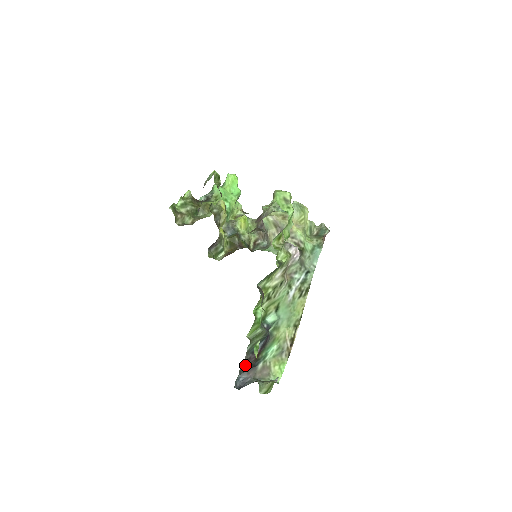
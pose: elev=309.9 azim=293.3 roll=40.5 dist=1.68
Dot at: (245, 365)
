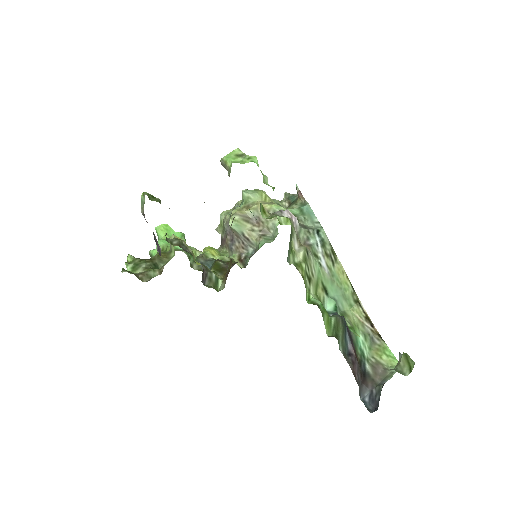
Dot at: (355, 375)
